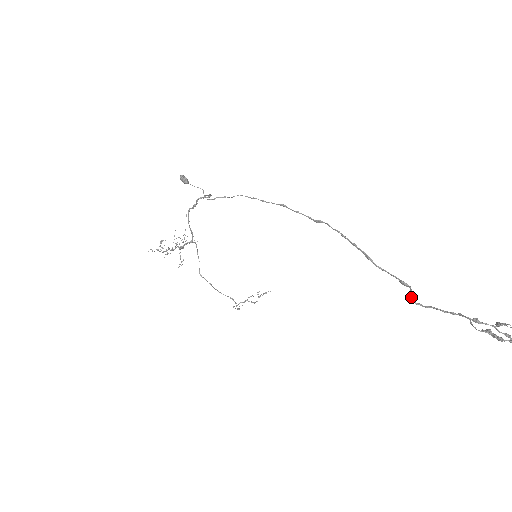
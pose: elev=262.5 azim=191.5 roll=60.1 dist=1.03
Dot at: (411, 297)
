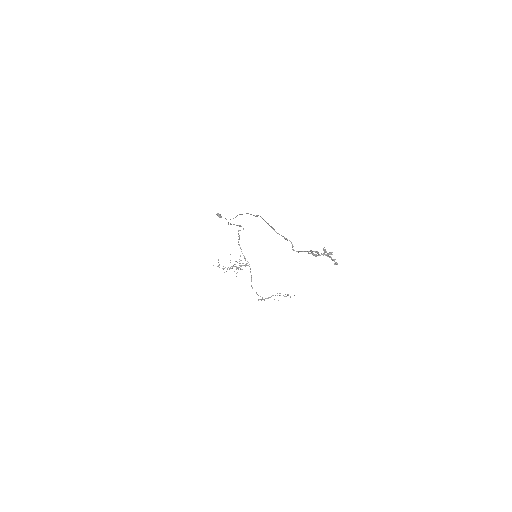
Dot at: occluded
